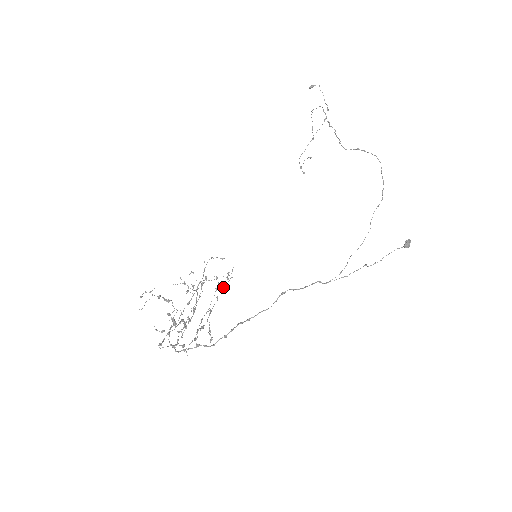
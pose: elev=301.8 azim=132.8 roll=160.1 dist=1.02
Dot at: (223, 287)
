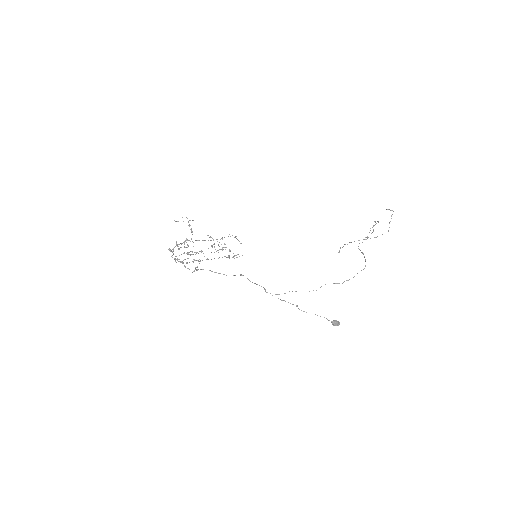
Dot at: (227, 257)
